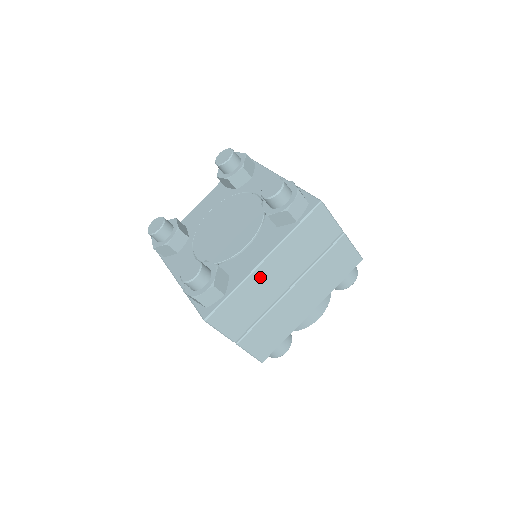
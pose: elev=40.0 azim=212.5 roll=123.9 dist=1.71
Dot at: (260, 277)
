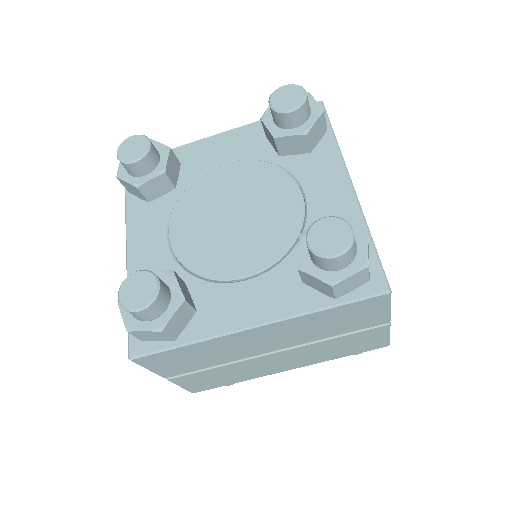
Dot at: (238, 339)
